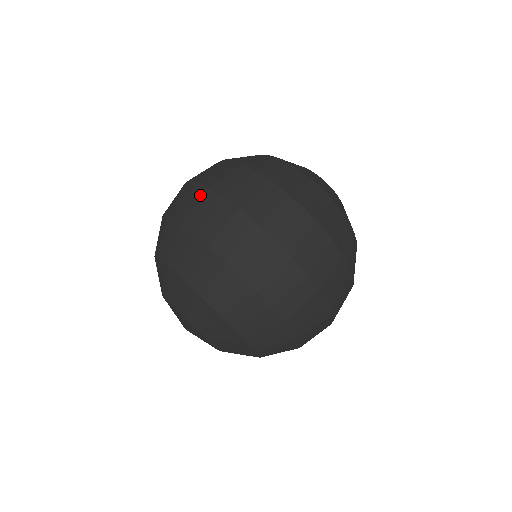
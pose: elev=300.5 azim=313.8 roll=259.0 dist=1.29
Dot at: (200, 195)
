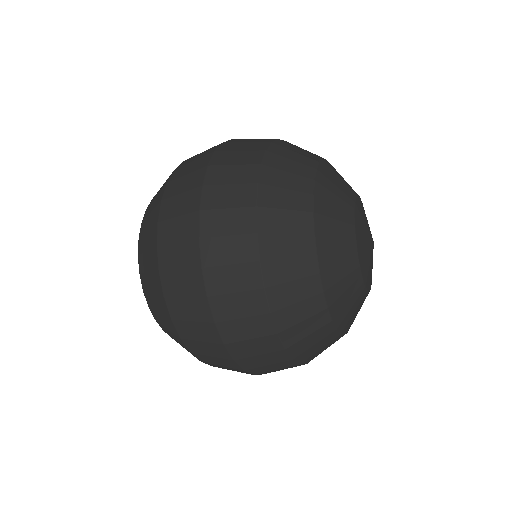
Dot at: (193, 185)
